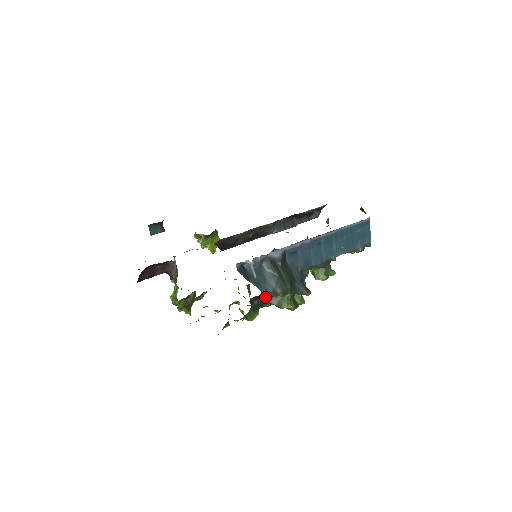
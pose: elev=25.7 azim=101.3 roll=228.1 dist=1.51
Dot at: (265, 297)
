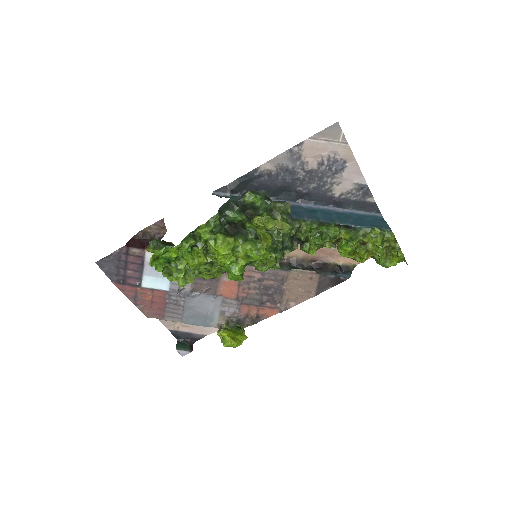
Dot at: (234, 200)
